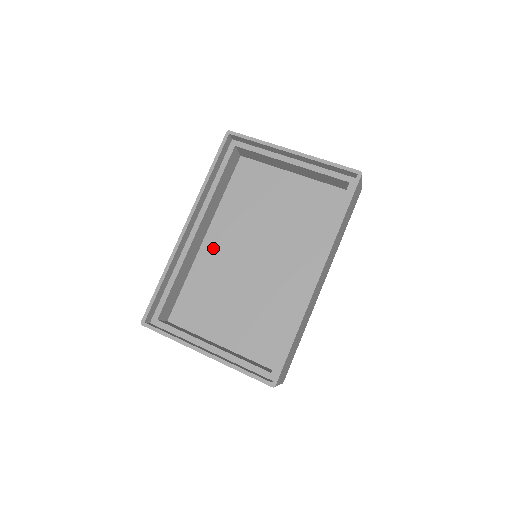
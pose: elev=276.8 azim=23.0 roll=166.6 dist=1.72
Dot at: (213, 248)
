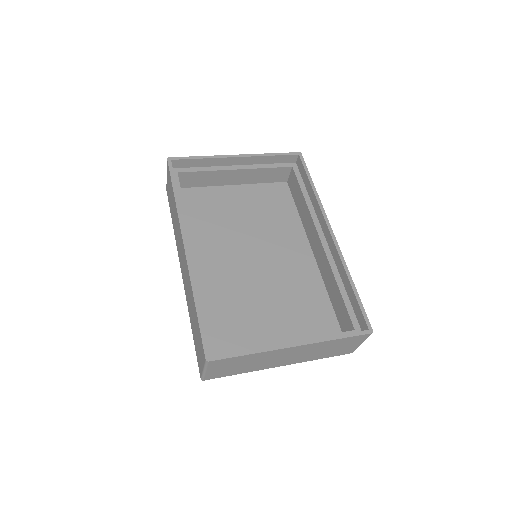
Dot at: (208, 272)
